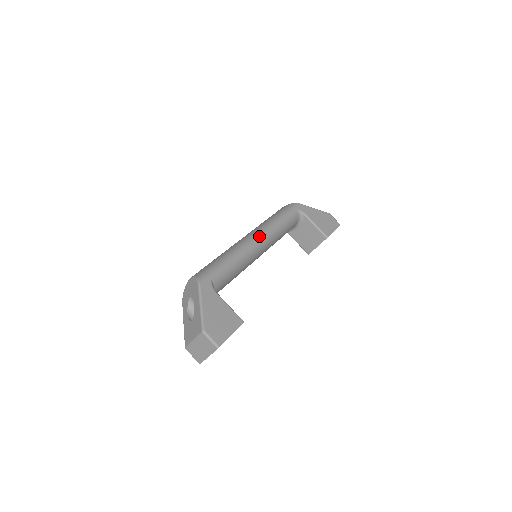
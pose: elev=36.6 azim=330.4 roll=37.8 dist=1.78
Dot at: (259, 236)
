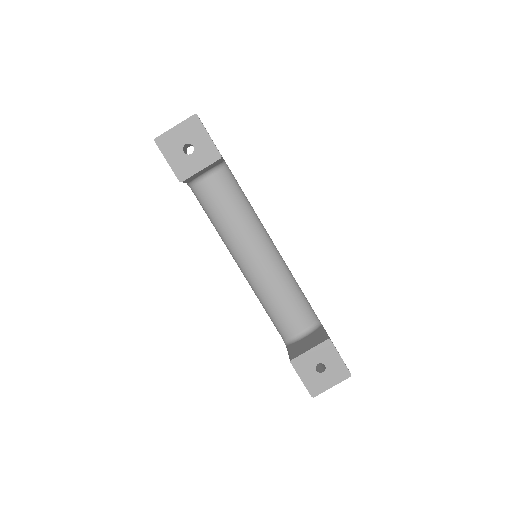
Dot at: occluded
